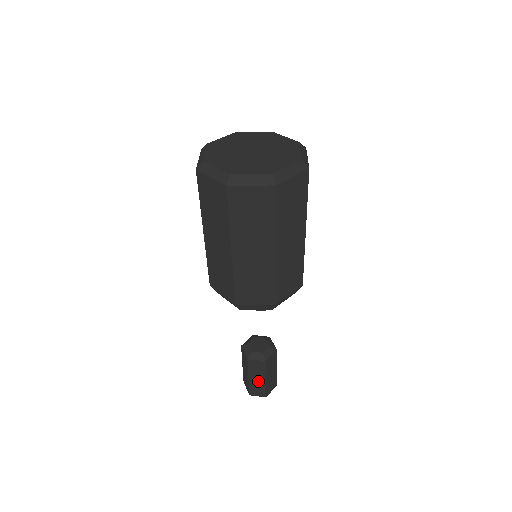
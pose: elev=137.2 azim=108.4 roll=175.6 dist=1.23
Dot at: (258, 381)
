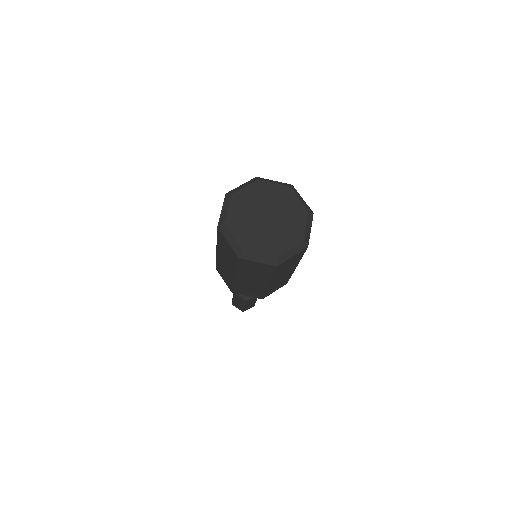
Dot at: (251, 304)
